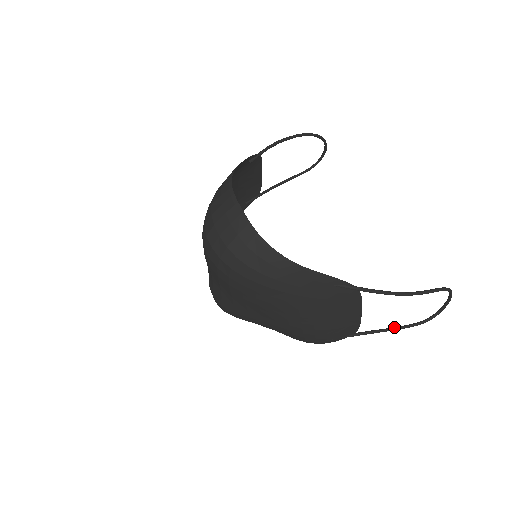
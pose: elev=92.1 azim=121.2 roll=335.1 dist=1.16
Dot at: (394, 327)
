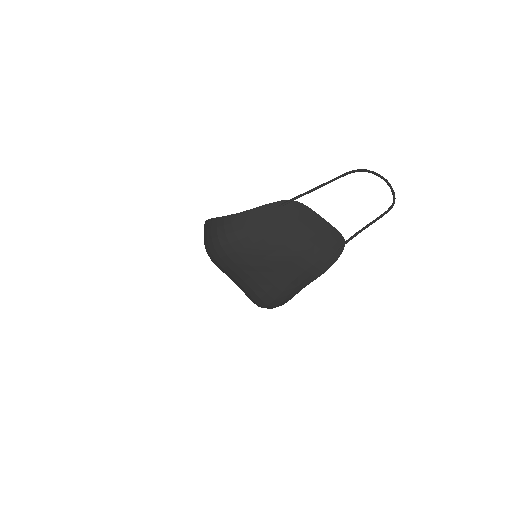
Dot at: occluded
